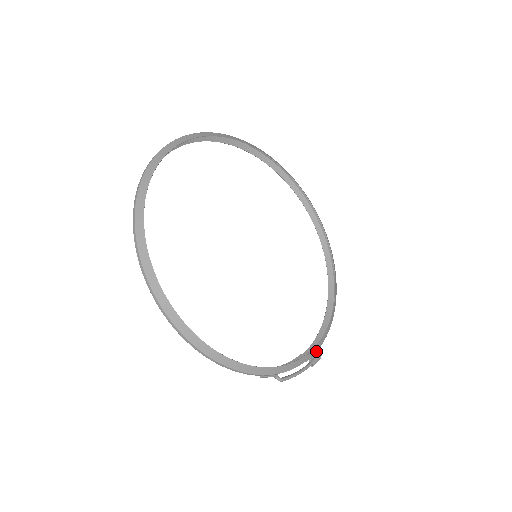
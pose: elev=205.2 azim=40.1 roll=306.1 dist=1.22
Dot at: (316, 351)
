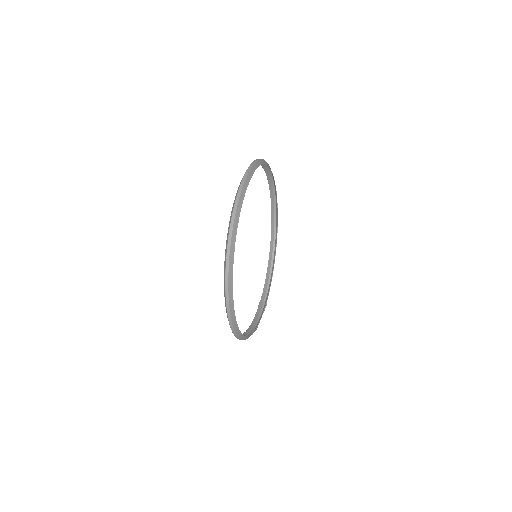
Dot at: (266, 303)
